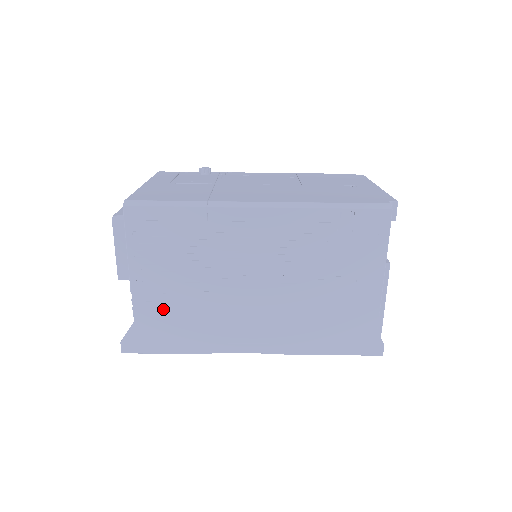
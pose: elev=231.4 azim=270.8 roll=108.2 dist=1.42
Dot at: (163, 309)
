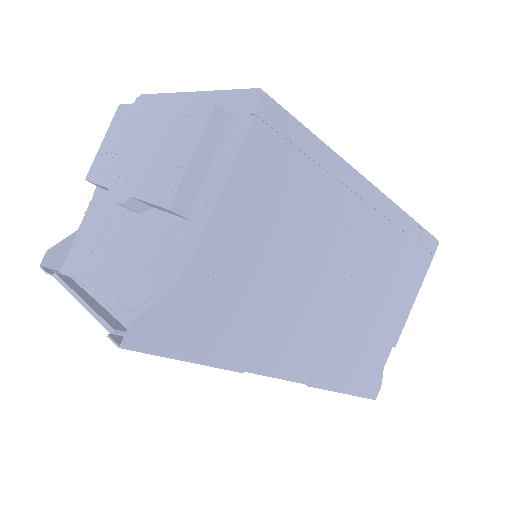
Dot at: (228, 281)
